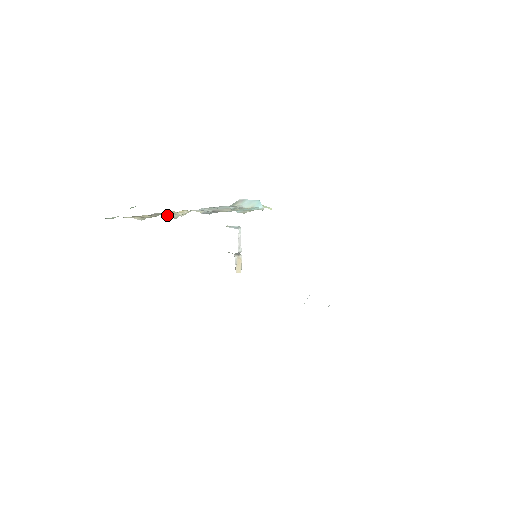
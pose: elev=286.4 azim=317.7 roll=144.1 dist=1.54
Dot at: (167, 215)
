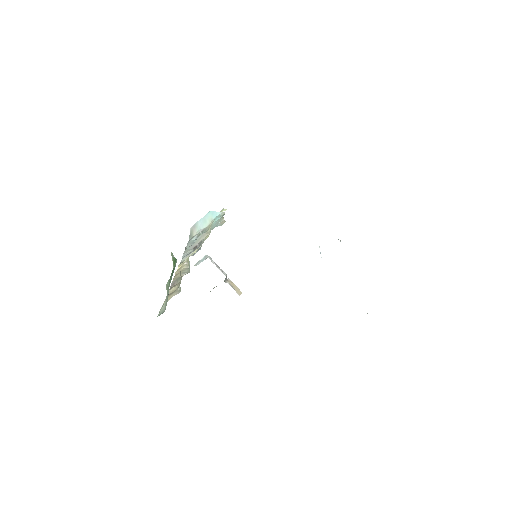
Dot at: (182, 275)
